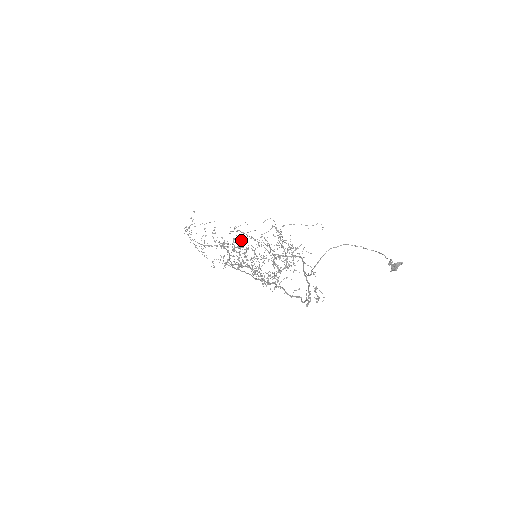
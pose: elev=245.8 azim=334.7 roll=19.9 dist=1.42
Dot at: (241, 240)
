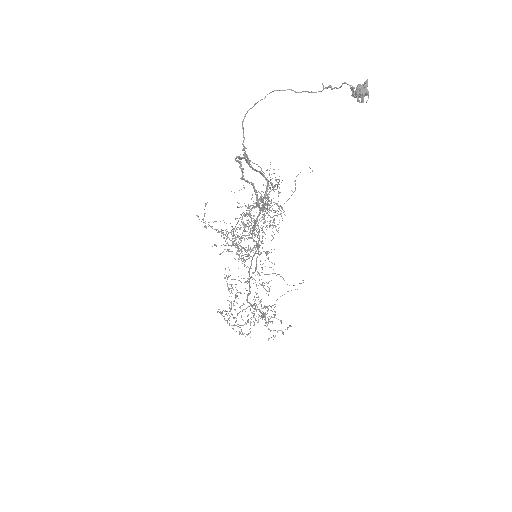
Dot at: occluded
